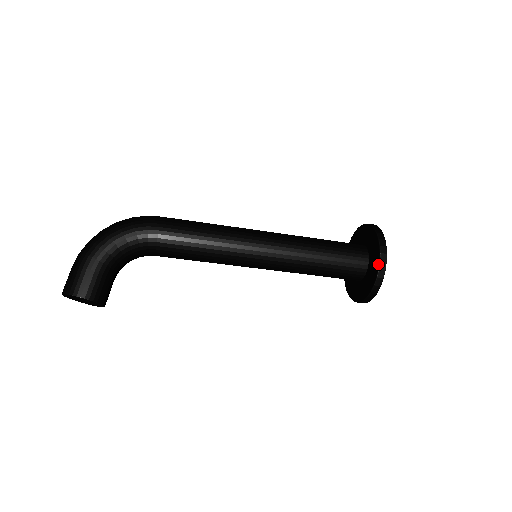
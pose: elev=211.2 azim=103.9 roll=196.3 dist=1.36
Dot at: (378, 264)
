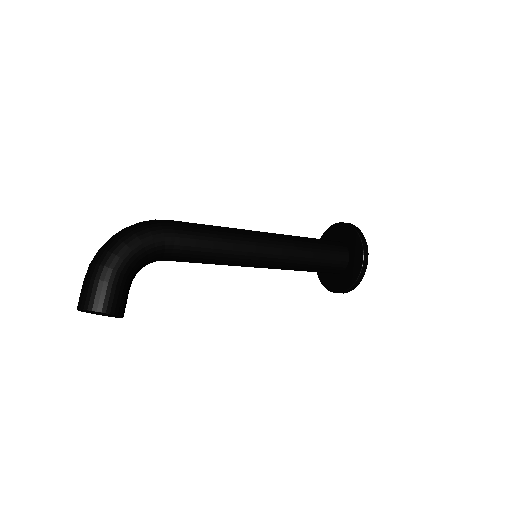
Dot at: (362, 262)
